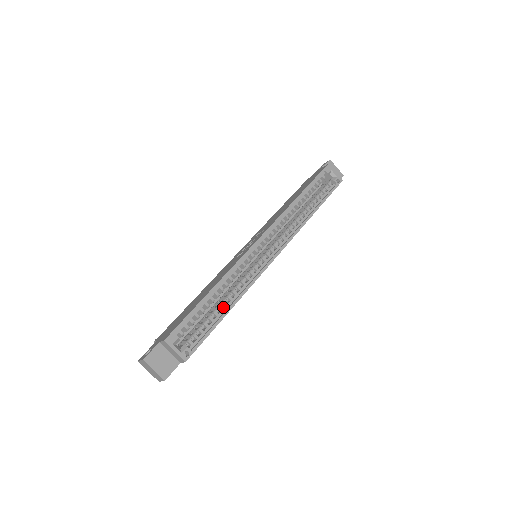
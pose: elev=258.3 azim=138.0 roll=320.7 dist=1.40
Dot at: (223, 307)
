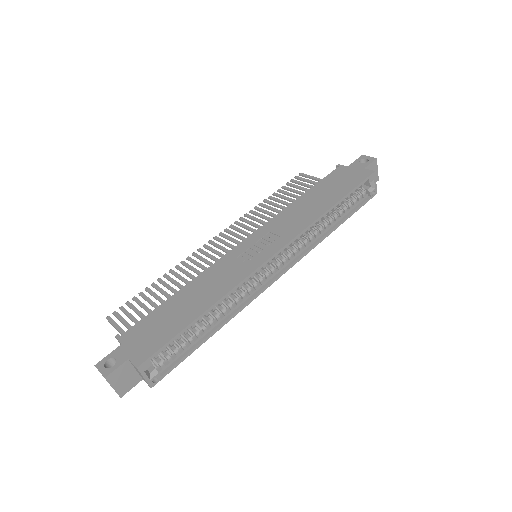
Dot at: (207, 325)
